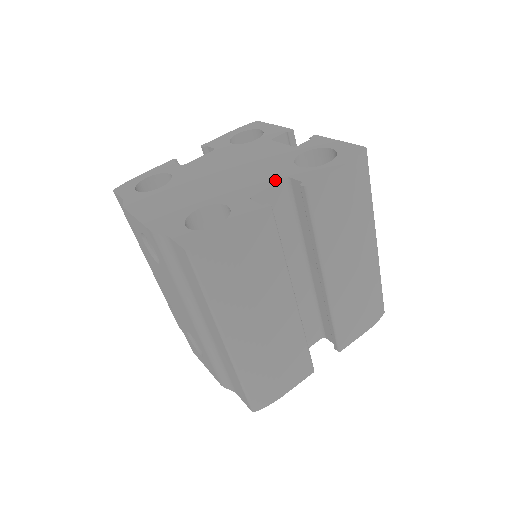
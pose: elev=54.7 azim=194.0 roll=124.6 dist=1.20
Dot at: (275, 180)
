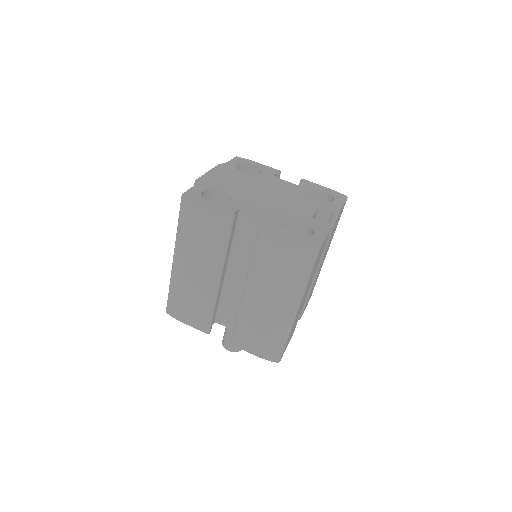
Dot at: (264, 215)
